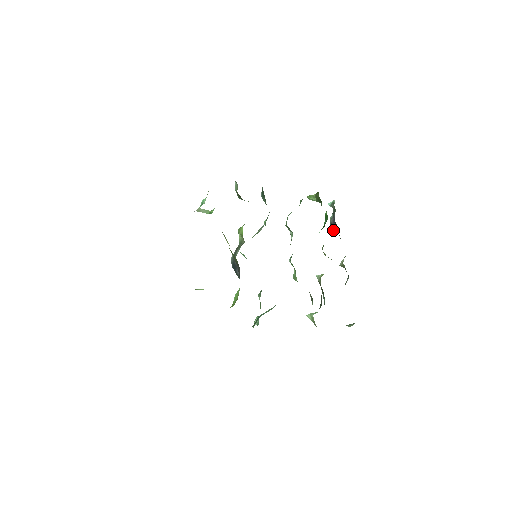
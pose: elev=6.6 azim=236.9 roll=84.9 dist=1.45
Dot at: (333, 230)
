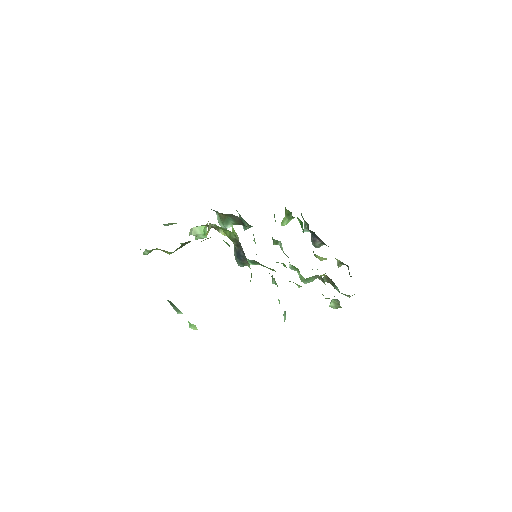
Dot at: (316, 244)
